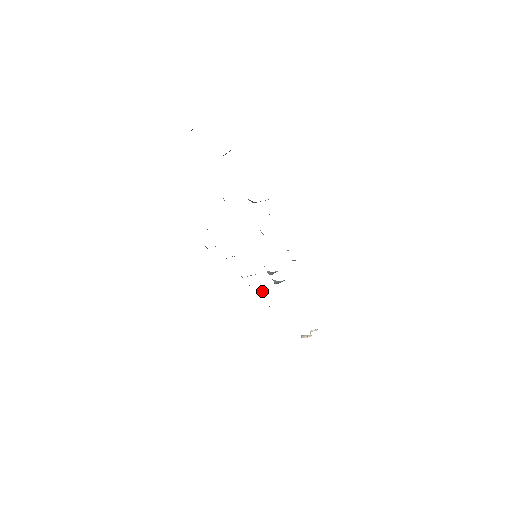
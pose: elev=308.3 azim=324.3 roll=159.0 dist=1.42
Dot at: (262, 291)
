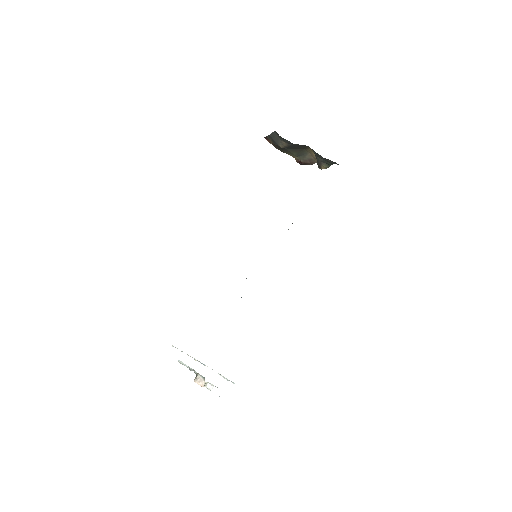
Dot at: occluded
